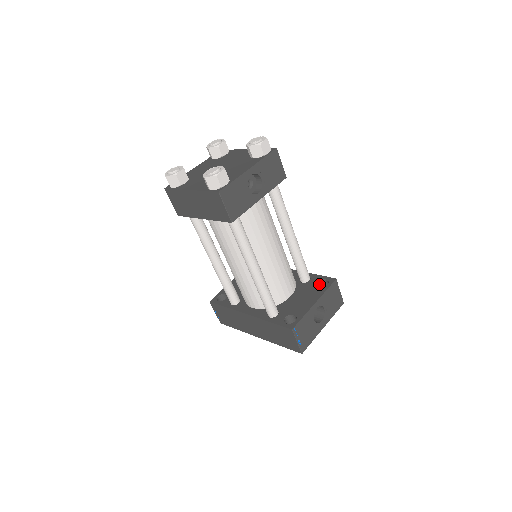
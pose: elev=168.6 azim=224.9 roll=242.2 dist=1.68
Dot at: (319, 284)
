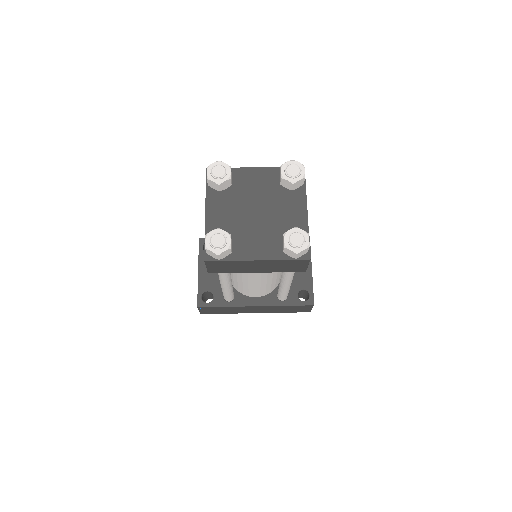
Dot at: occluded
